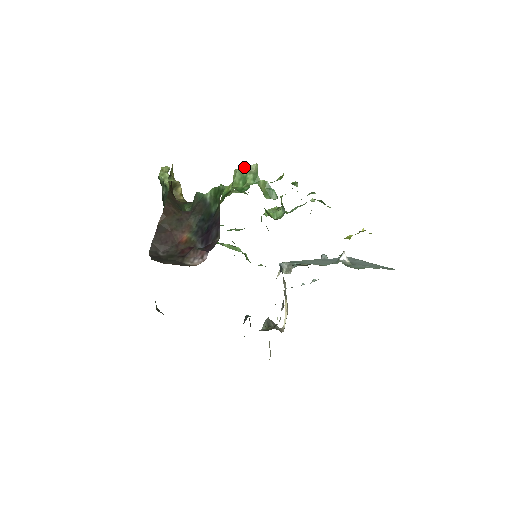
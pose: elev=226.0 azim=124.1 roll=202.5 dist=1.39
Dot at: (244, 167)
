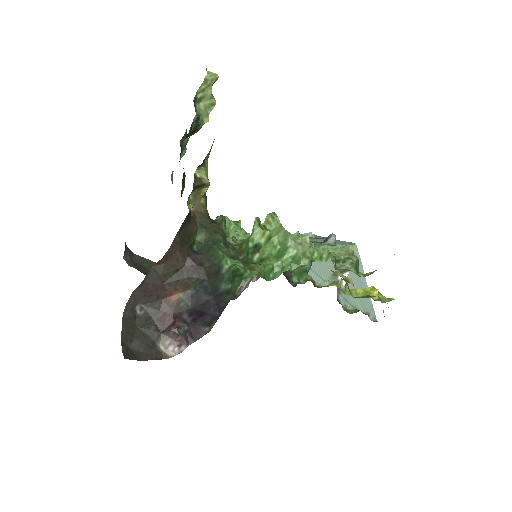
Dot at: (293, 235)
